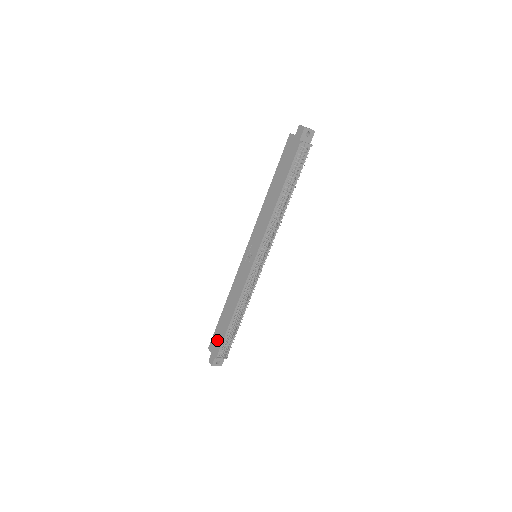
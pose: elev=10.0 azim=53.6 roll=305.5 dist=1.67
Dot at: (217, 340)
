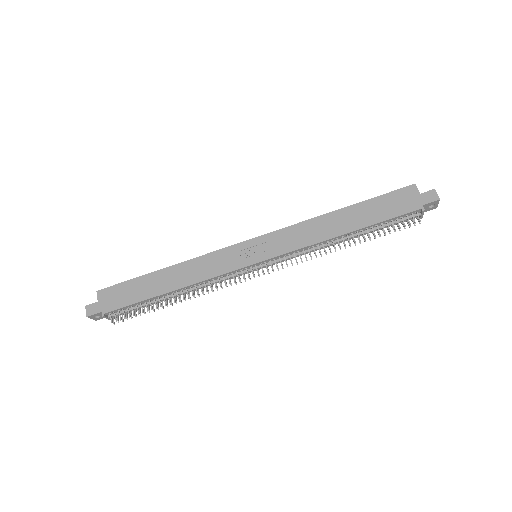
Dot at: (121, 296)
